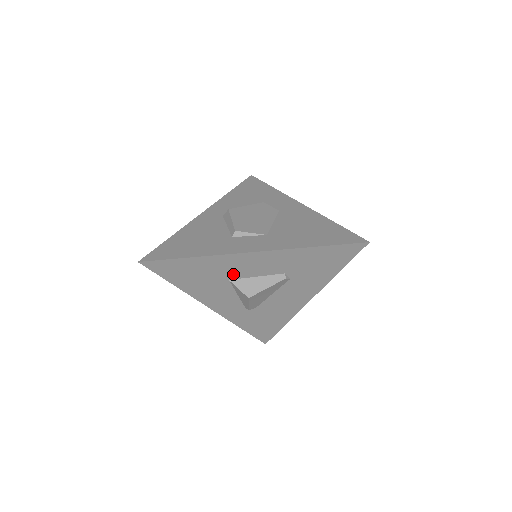
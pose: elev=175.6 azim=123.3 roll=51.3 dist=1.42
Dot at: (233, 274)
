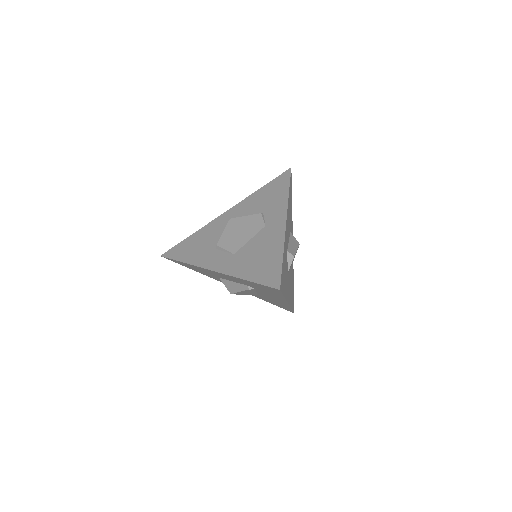
Dot at: (217, 276)
